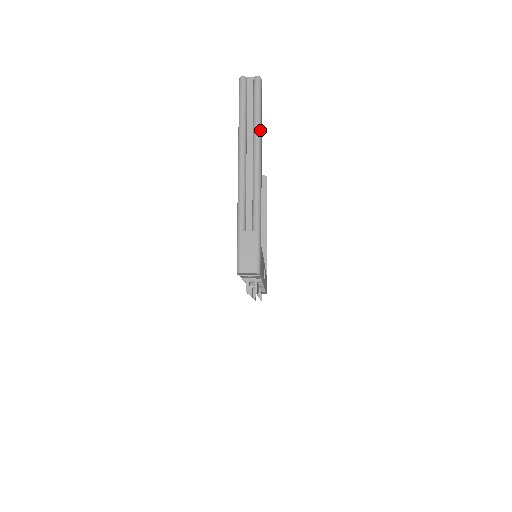
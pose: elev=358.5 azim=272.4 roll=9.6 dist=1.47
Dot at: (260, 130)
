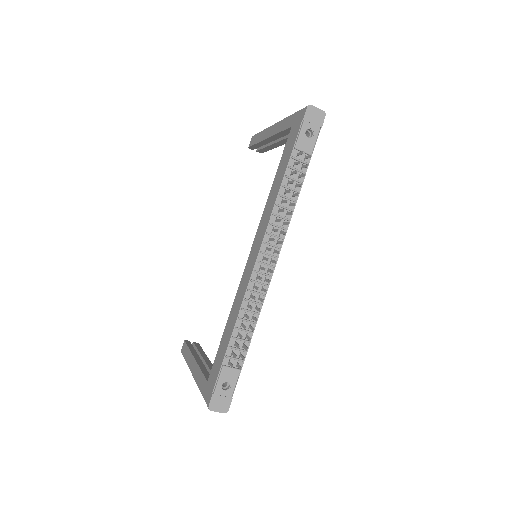
Dot at: occluded
